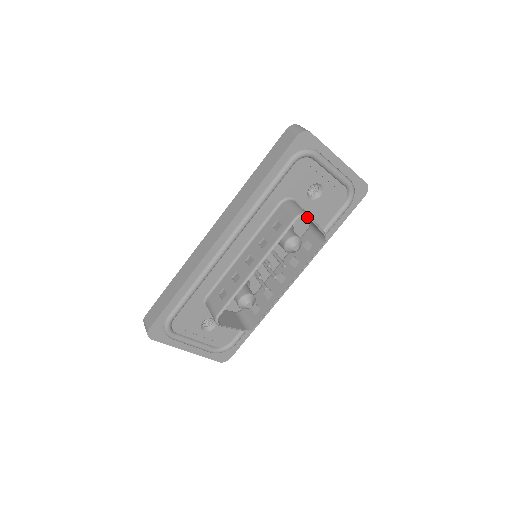
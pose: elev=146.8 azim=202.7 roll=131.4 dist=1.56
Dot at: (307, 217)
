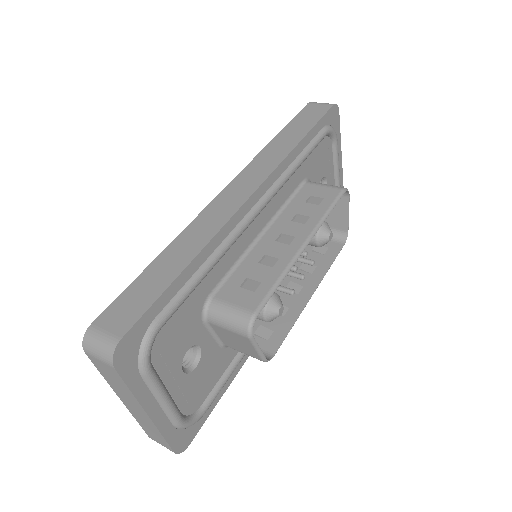
Dot at: occluded
